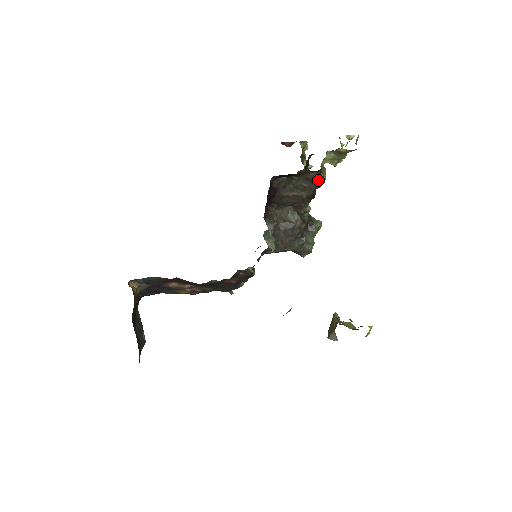
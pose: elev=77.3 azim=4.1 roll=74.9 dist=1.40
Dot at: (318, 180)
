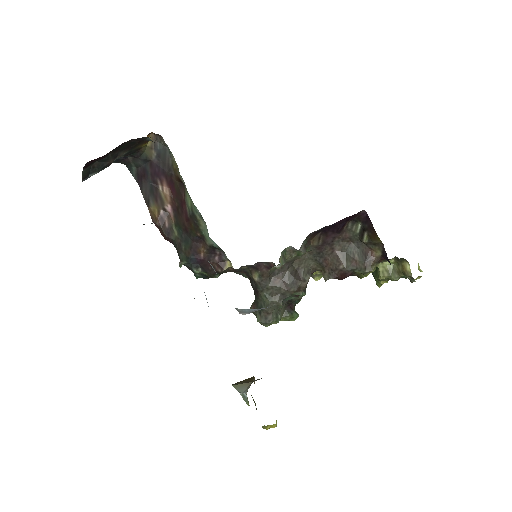
Dot at: (371, 264)
